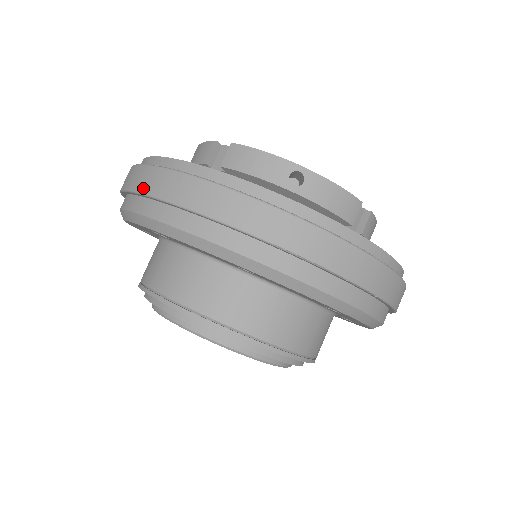
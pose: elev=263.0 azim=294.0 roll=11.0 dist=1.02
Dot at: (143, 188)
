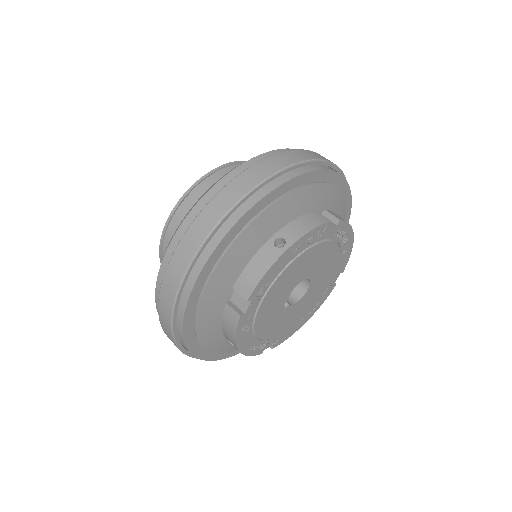
Dot at: (169, 271)
